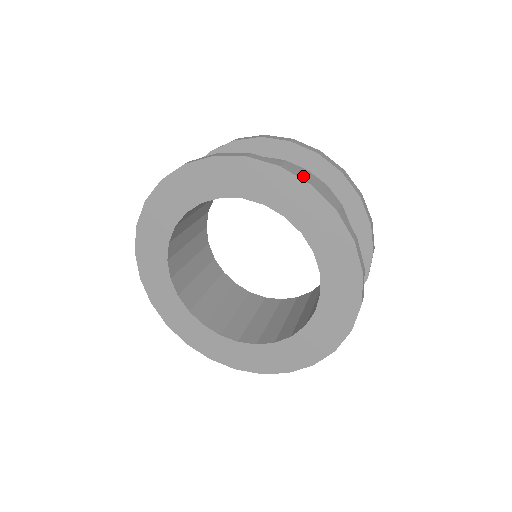
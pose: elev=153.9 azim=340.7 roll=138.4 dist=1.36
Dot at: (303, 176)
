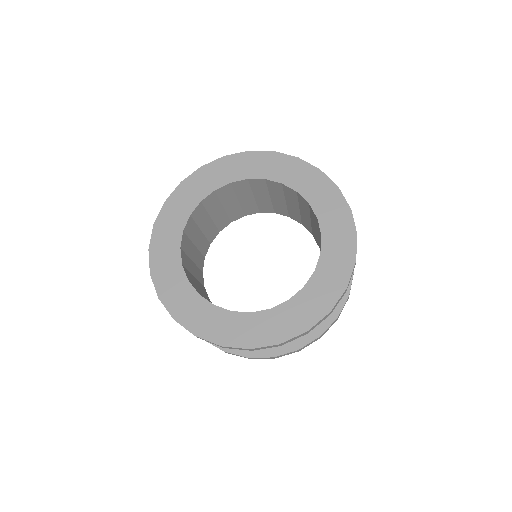
Dot at: occluded
